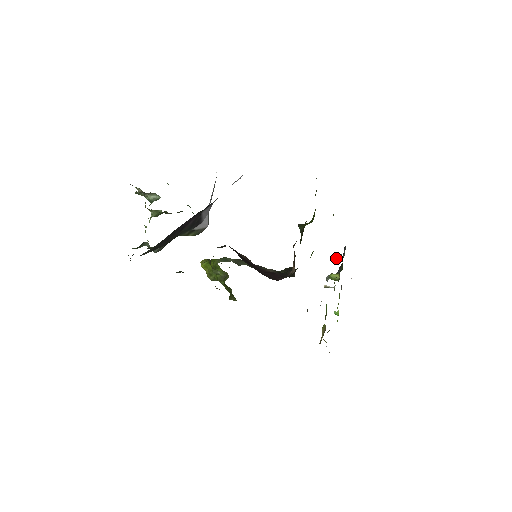
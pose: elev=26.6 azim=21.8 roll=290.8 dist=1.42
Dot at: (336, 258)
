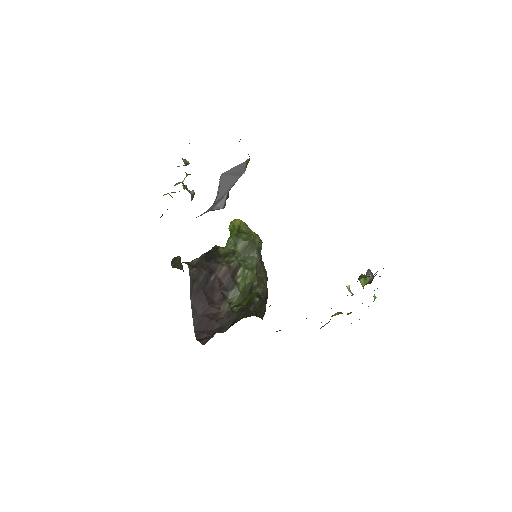
Dot at: (360, 275)
